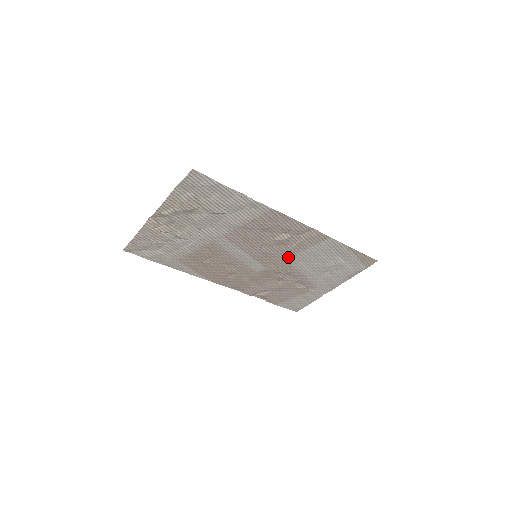
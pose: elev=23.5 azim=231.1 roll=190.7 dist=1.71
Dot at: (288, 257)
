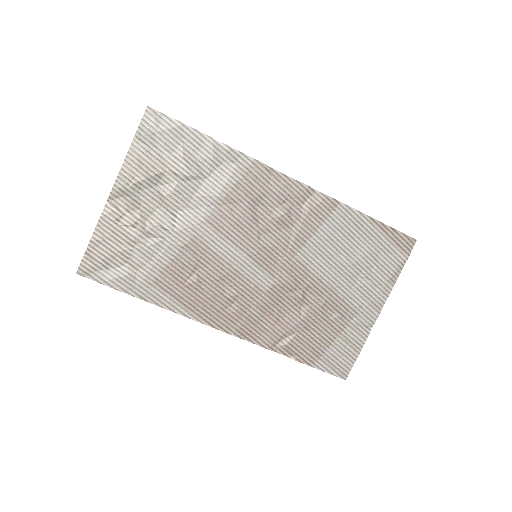
Dot at: (298, 252)
